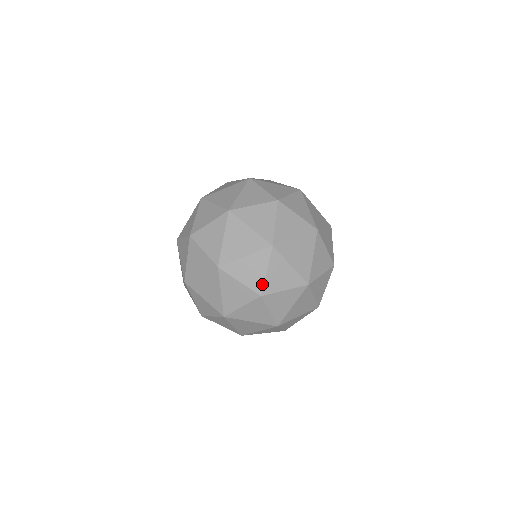
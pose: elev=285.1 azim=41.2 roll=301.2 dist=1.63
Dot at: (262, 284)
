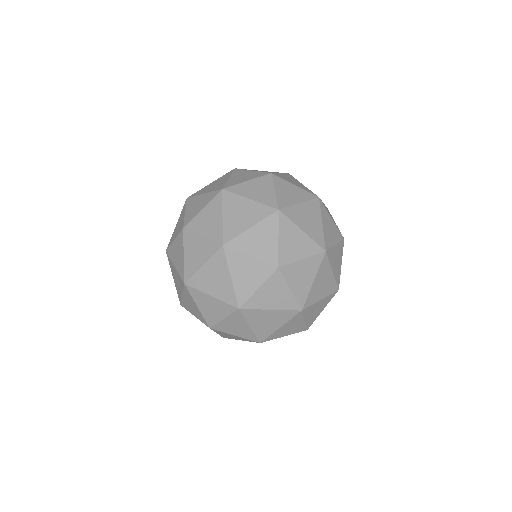
Dot at: (276, 254)
